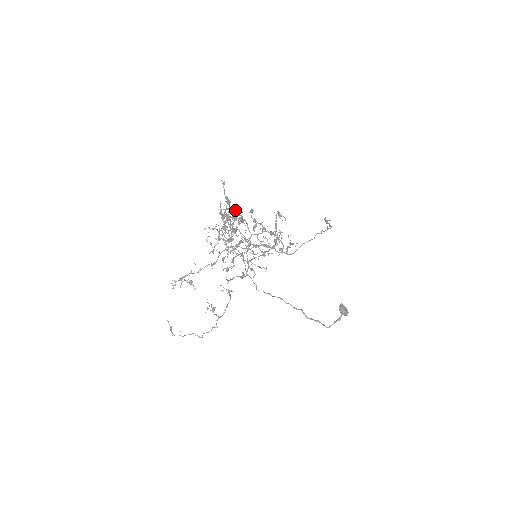
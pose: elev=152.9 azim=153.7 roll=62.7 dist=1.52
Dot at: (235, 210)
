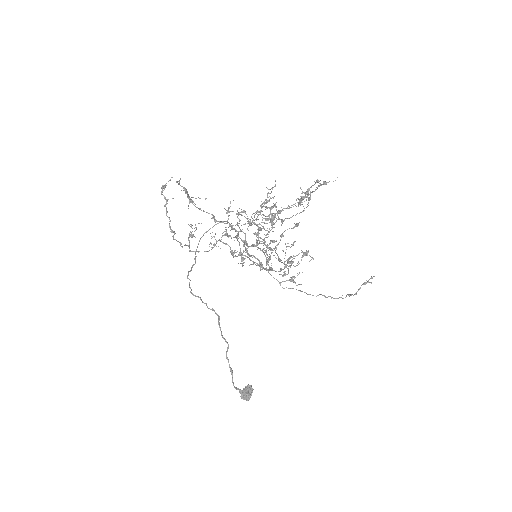
Dot at: occluded
